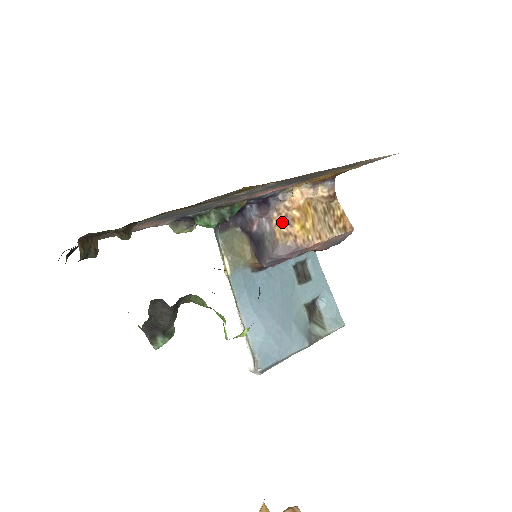
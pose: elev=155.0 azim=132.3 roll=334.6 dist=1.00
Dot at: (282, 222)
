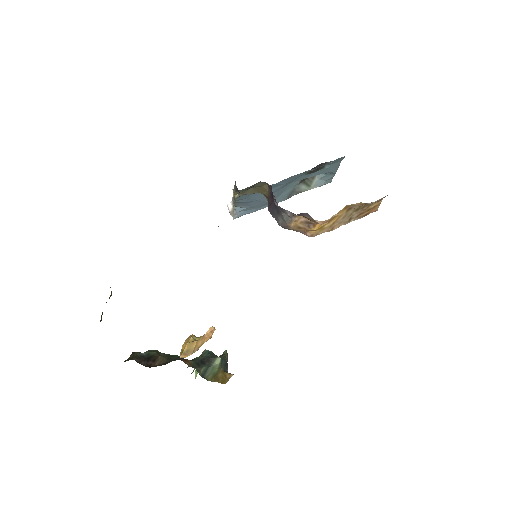
Dot at: (303, 222)
